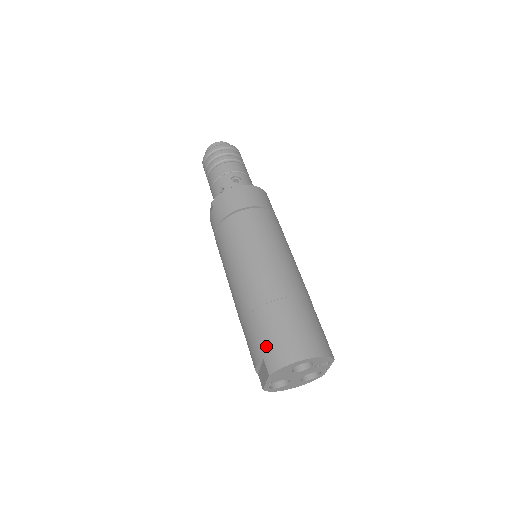
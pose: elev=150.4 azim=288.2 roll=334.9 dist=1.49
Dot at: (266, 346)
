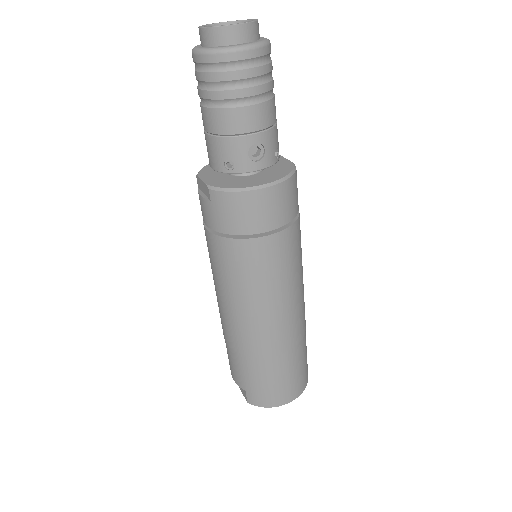
Dot at: (251, 387)
